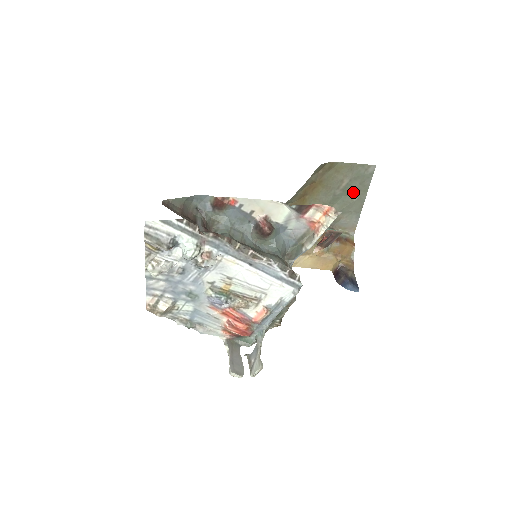
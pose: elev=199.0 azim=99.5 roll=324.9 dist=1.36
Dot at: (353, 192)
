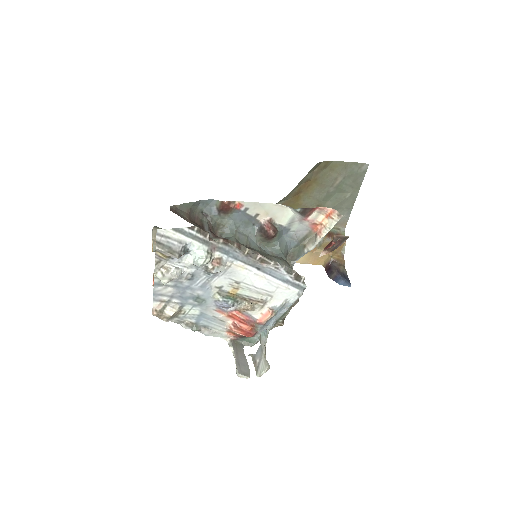
Dot at: (346, 189)
